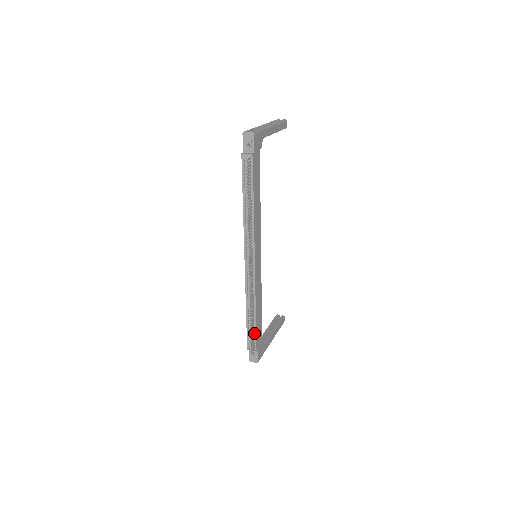
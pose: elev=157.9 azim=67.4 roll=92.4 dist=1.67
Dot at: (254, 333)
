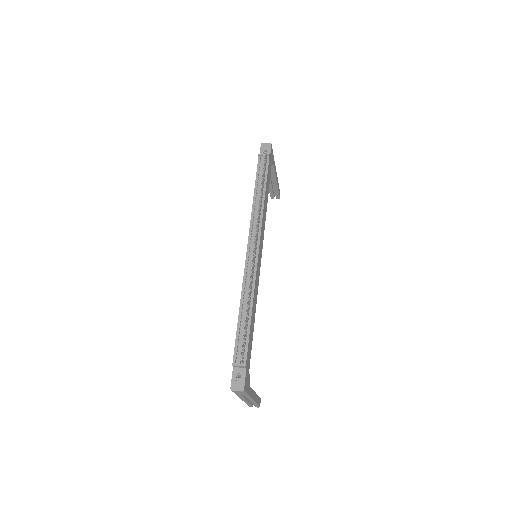
Dot at: (246, 338)
